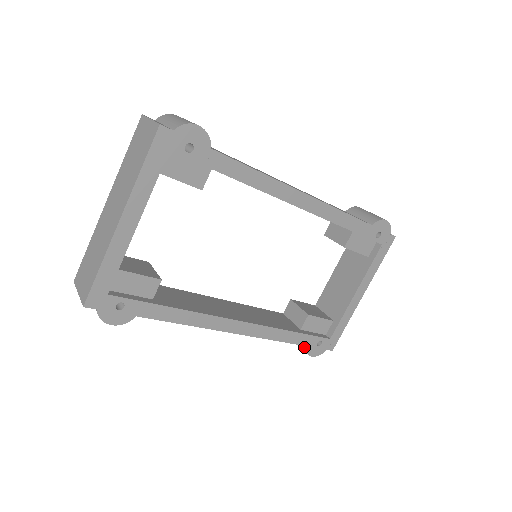
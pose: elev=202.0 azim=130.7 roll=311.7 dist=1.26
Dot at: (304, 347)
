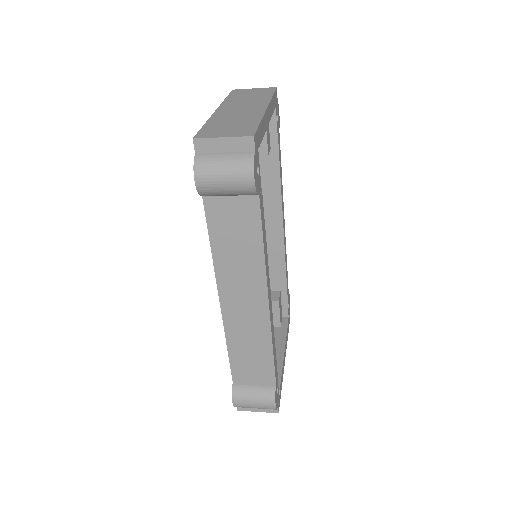
Dot at: (271, 388)
